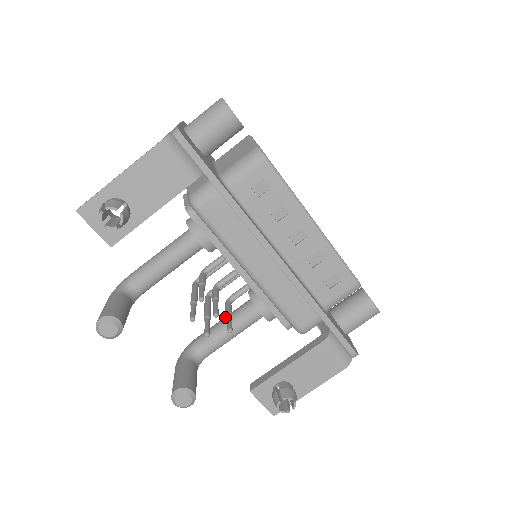
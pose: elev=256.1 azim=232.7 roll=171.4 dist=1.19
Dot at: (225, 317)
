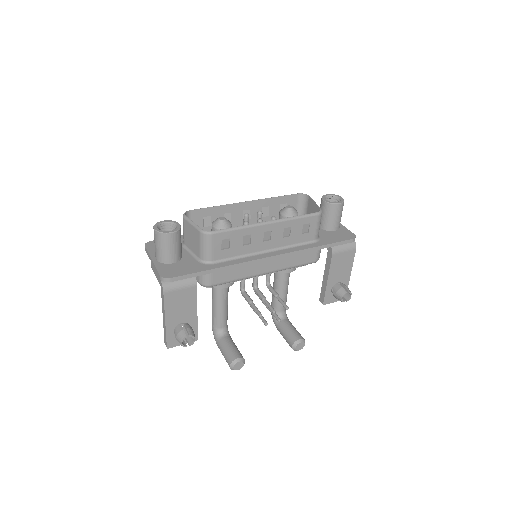
Dot at: (273, 287)
